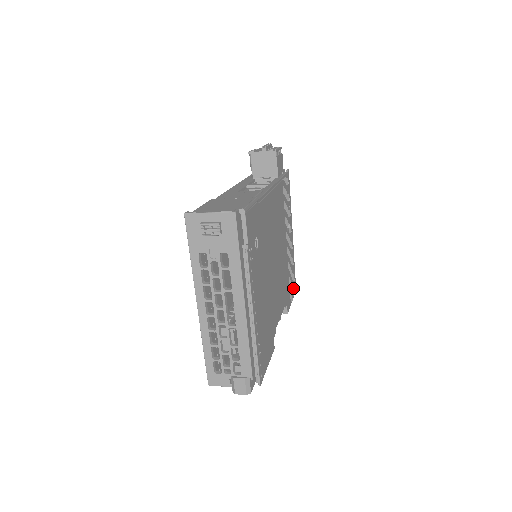
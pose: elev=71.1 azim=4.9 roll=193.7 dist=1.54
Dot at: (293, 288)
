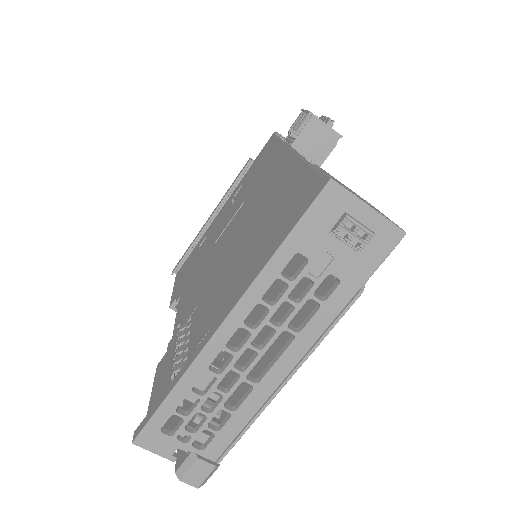
Dot at: occluded
